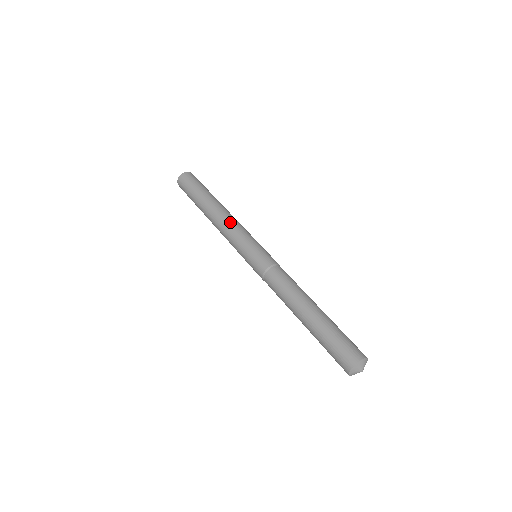
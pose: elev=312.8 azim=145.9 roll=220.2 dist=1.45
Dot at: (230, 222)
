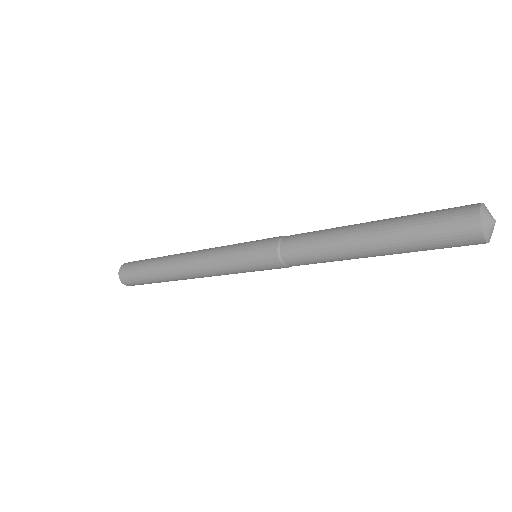
Dot at: (200, 254)
